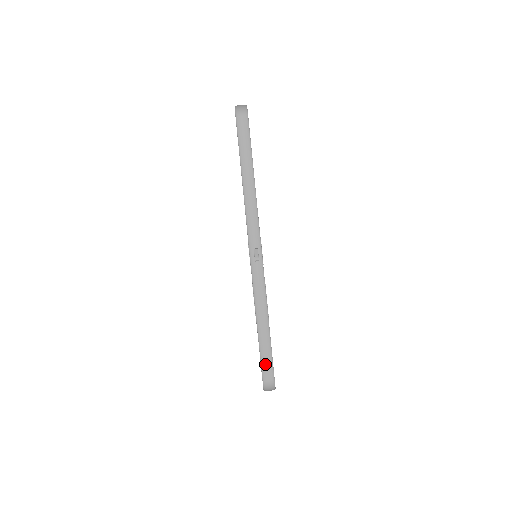
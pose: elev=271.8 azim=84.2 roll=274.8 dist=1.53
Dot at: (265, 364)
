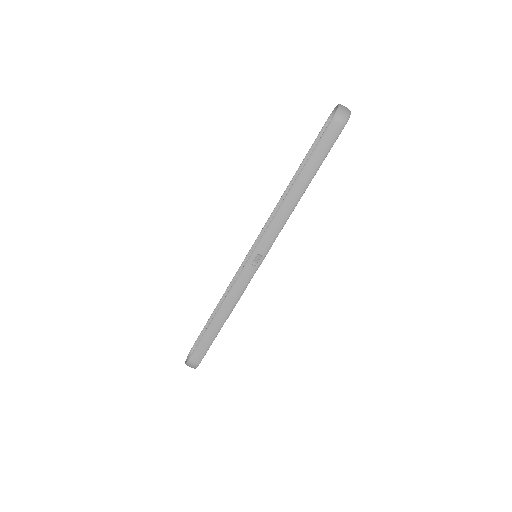
Dot at: (200, 348)
